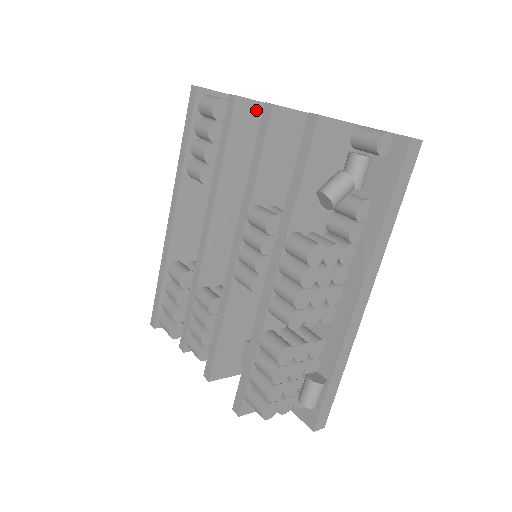
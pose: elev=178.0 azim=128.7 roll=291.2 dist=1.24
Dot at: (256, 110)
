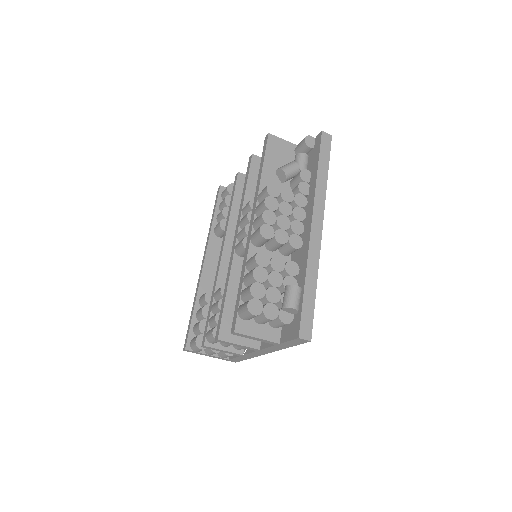
Dot at: occluded
